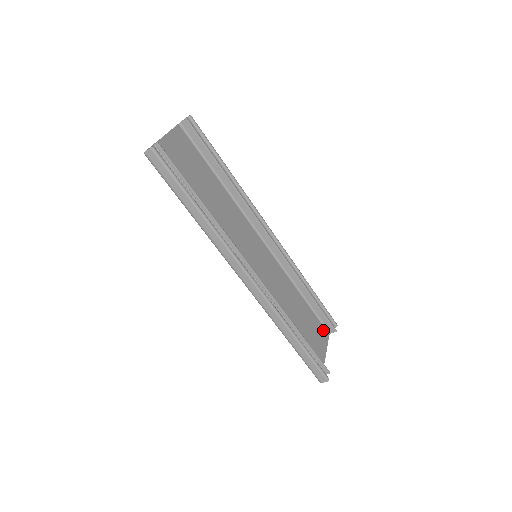
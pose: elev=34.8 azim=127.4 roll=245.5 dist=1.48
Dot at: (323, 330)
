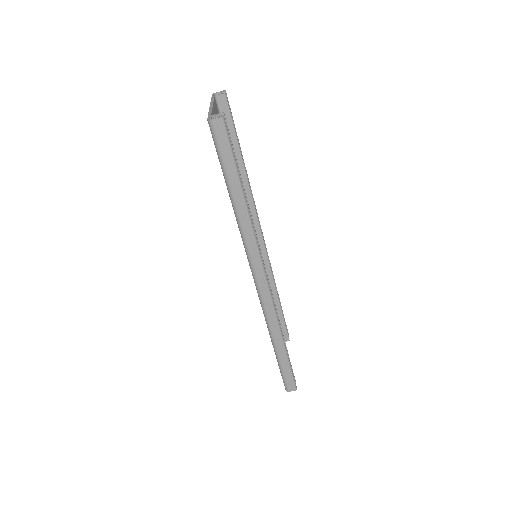
Dot at: occluded
